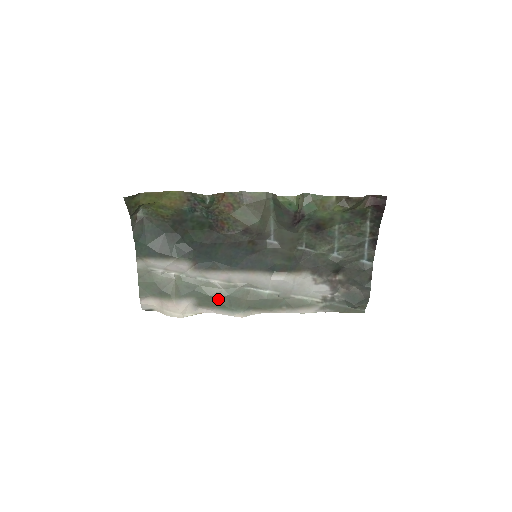
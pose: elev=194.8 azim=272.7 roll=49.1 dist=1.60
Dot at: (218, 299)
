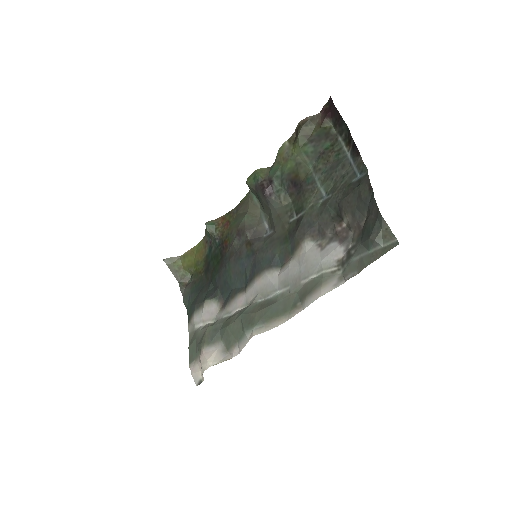
Dot at: (234, 326)
